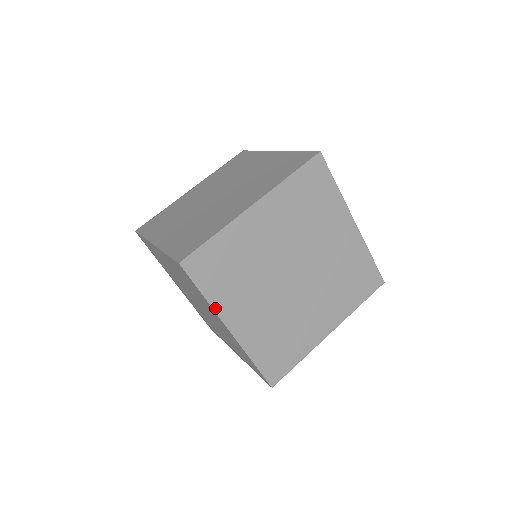
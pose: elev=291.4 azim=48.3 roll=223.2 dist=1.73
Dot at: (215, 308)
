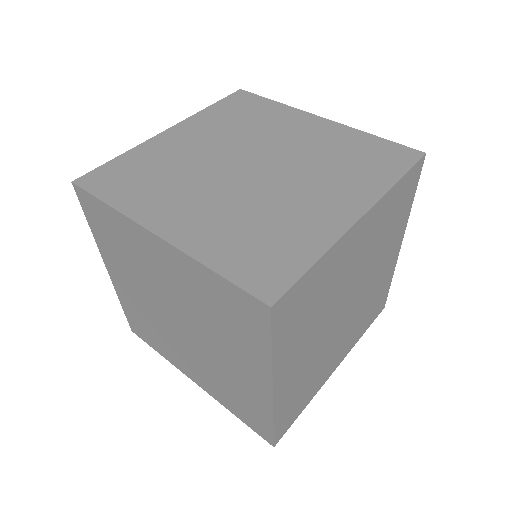
Dot at: (274, 366)
